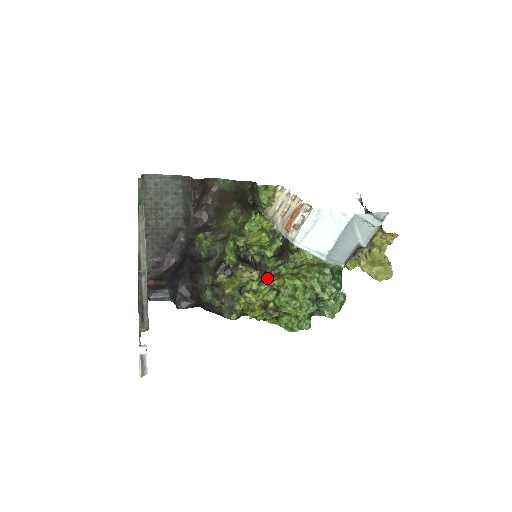
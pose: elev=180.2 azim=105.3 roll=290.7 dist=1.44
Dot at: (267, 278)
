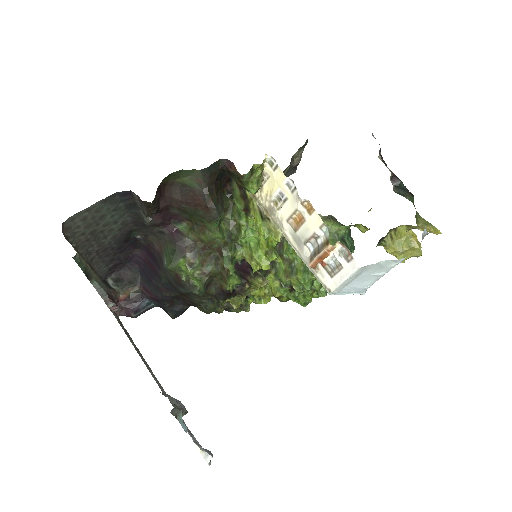
Dot at: occluded
